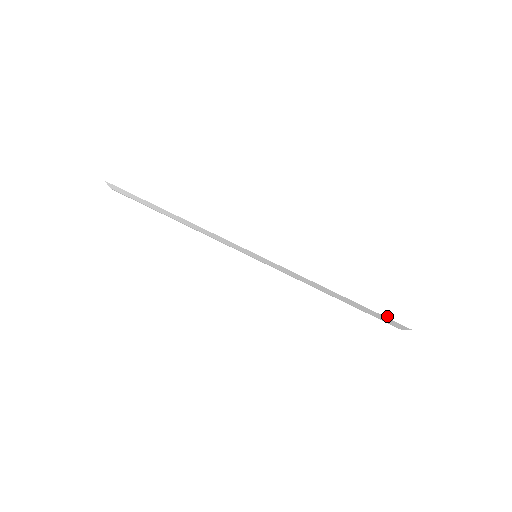
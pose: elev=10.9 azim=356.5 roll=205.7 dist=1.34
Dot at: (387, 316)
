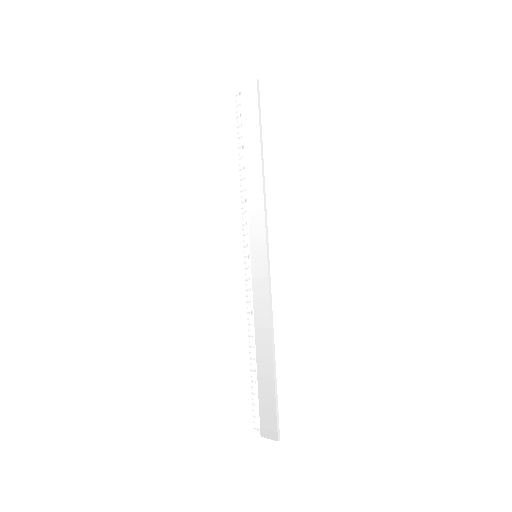
Dot at: (277, 410)
